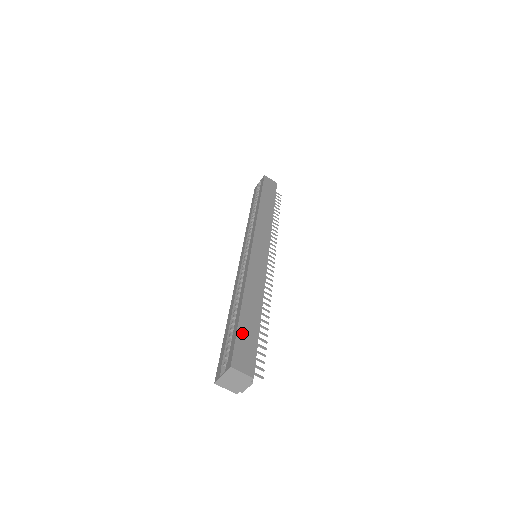
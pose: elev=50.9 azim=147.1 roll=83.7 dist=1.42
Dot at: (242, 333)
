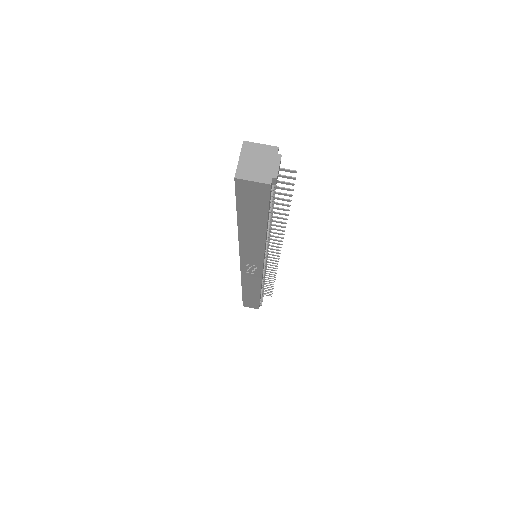
Dot at: occluded
